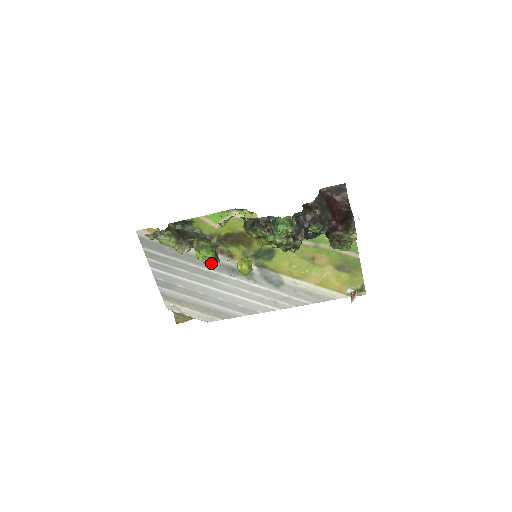
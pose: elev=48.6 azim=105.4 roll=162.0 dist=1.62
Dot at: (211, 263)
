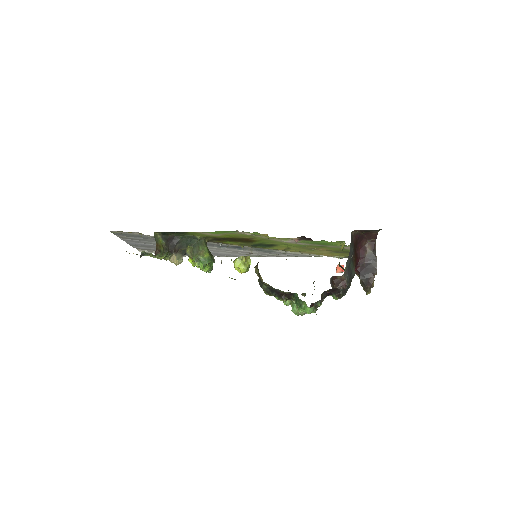
Dot at: (207, 271)
